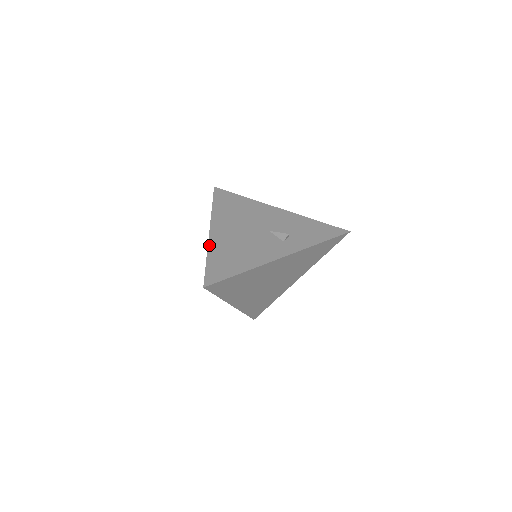
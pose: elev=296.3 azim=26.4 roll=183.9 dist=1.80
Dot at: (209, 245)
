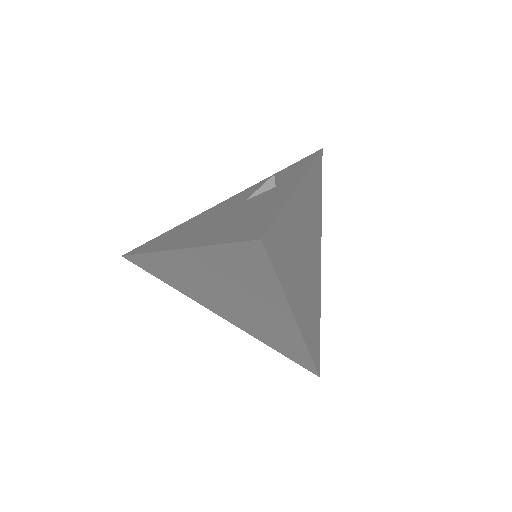
Dot at: (195, 246)
